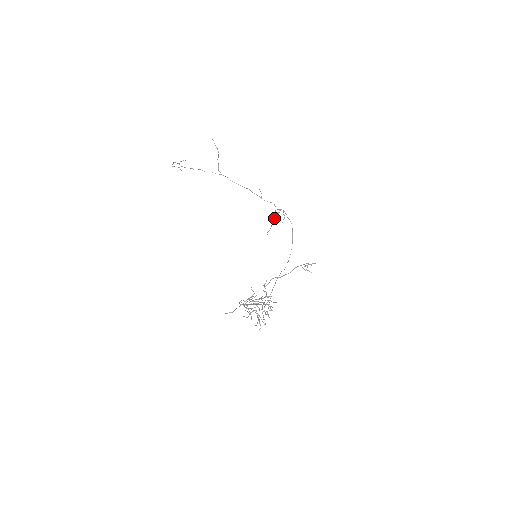
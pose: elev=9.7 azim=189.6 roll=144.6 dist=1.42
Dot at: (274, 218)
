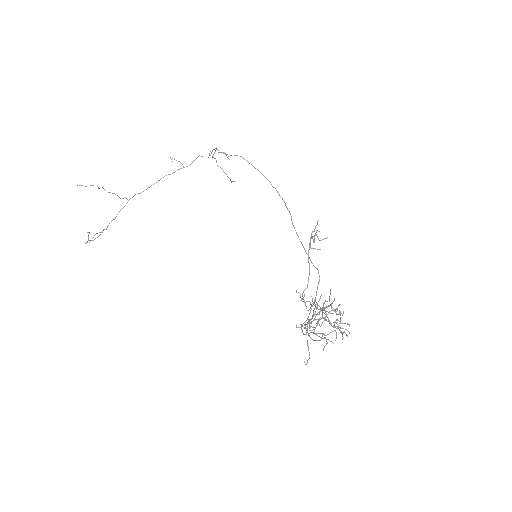
Dot at: occluded
